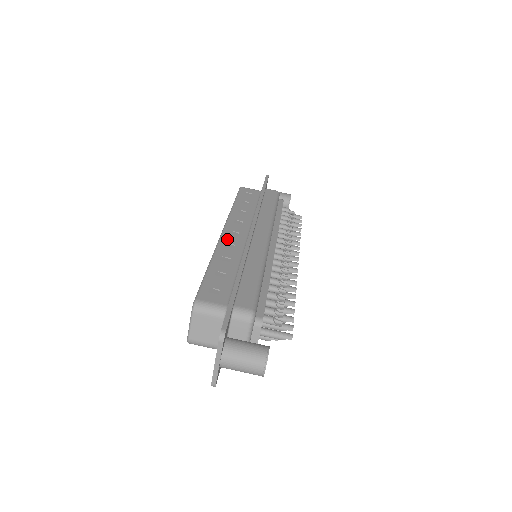
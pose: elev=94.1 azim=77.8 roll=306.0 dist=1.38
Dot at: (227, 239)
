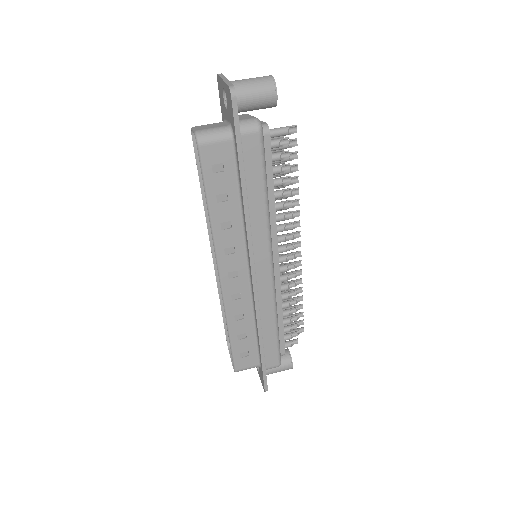
Dot at: occluded
